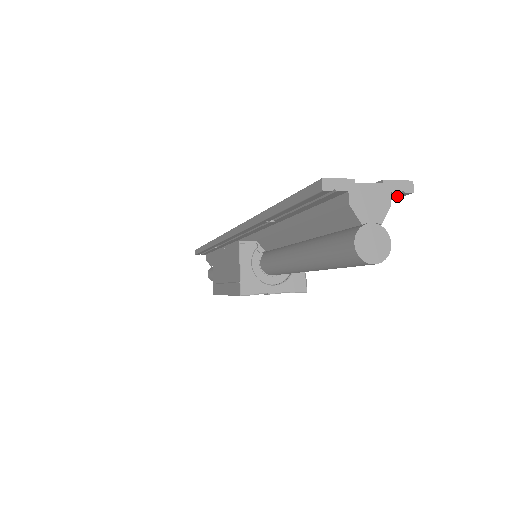
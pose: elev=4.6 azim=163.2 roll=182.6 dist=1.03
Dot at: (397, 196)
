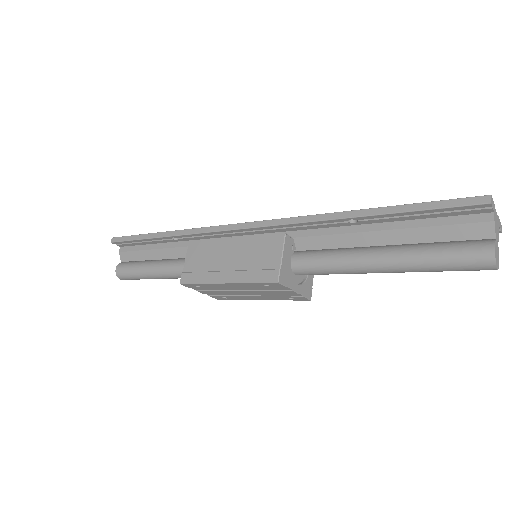
Dot at: occluded
